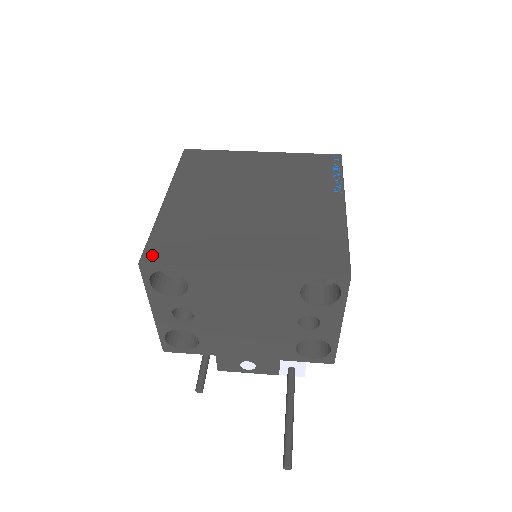
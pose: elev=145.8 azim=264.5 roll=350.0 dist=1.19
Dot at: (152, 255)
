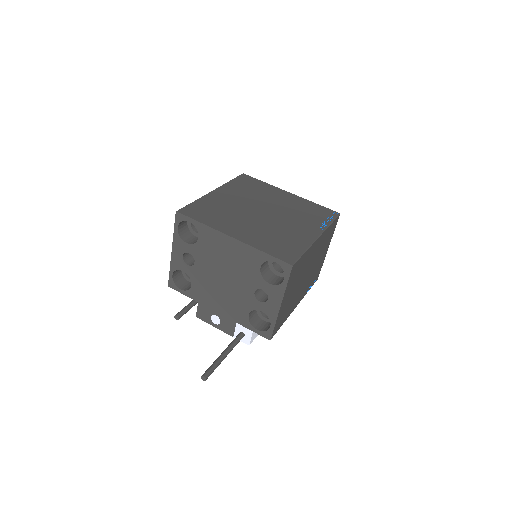
Dot at: (186, 211)
